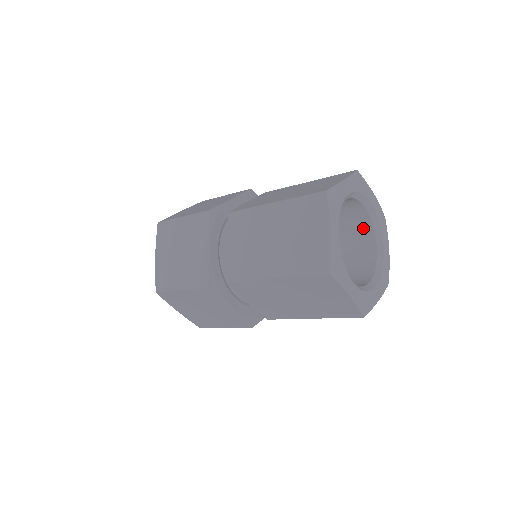
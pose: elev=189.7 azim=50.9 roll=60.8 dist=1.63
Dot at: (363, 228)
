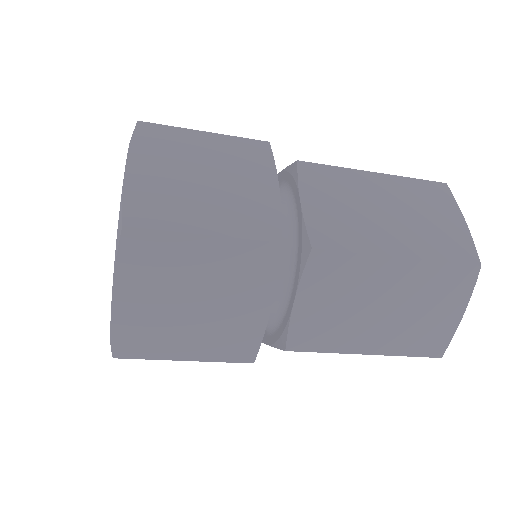
Dot at: occluded
